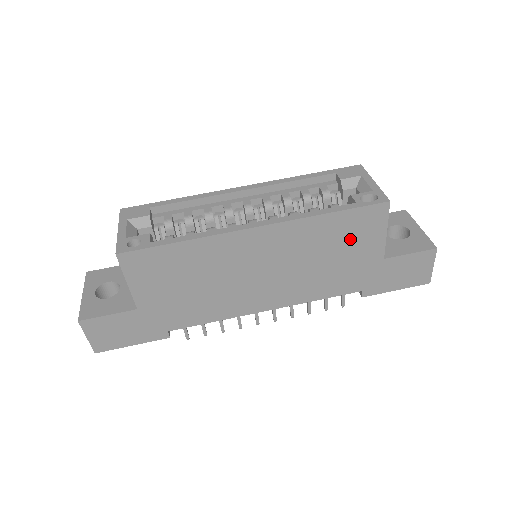
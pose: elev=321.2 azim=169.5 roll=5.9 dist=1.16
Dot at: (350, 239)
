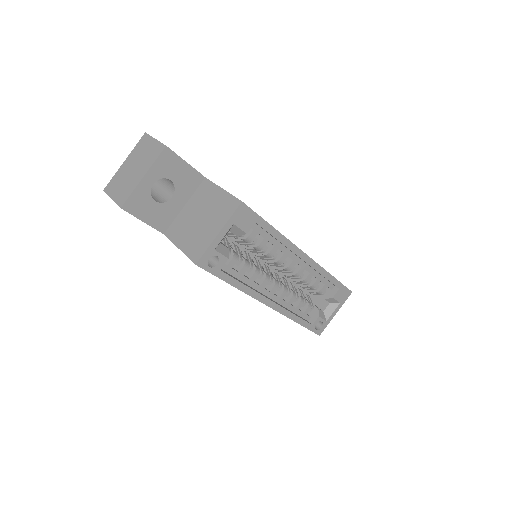
Dot at: occluded
